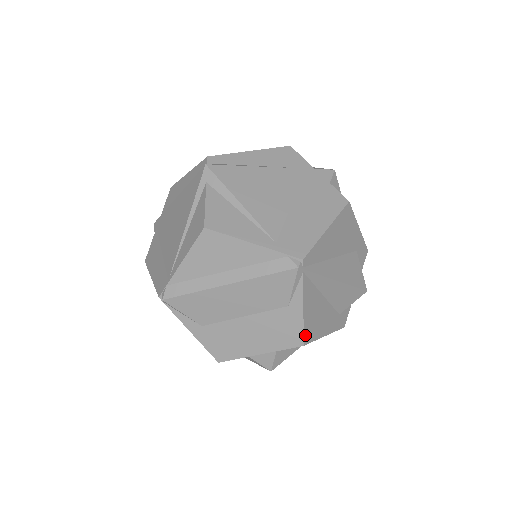
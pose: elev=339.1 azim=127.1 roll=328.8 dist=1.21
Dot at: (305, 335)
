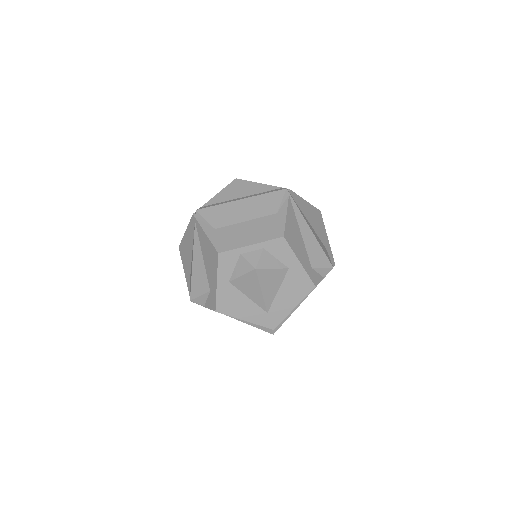
Dot at: (286, 232)
